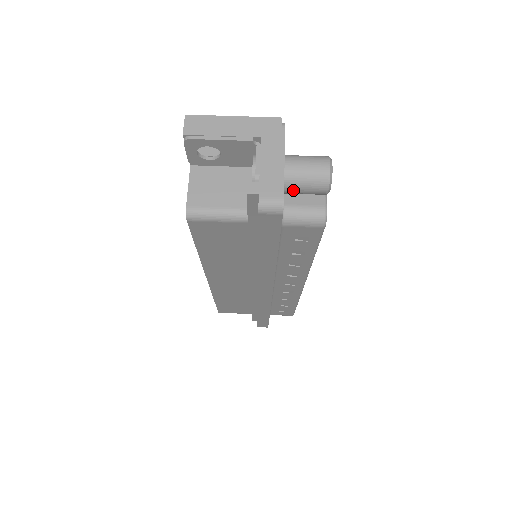
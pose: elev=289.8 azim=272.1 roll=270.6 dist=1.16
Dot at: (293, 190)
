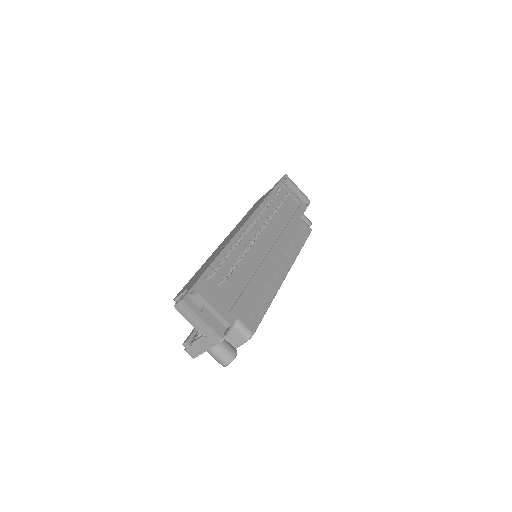
Dot at: occluded
